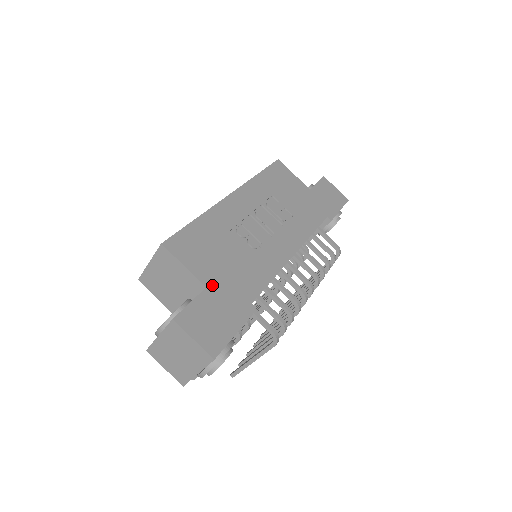
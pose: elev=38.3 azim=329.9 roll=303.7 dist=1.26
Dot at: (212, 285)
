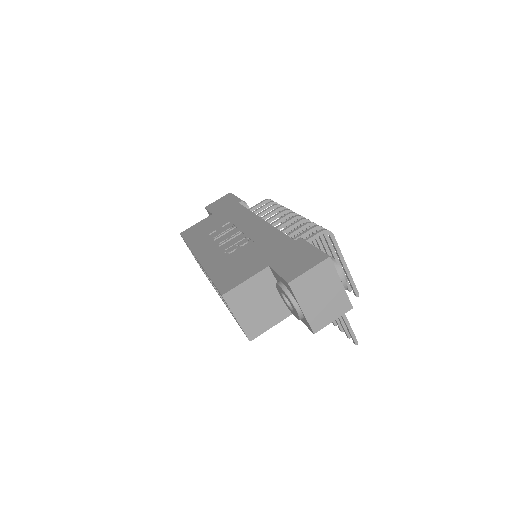
Dot at: (268, 263)
